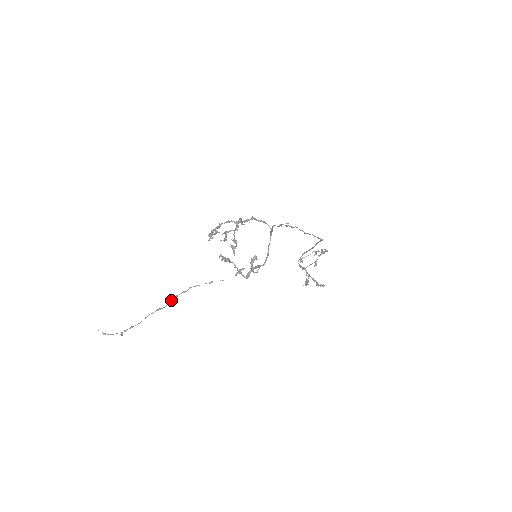
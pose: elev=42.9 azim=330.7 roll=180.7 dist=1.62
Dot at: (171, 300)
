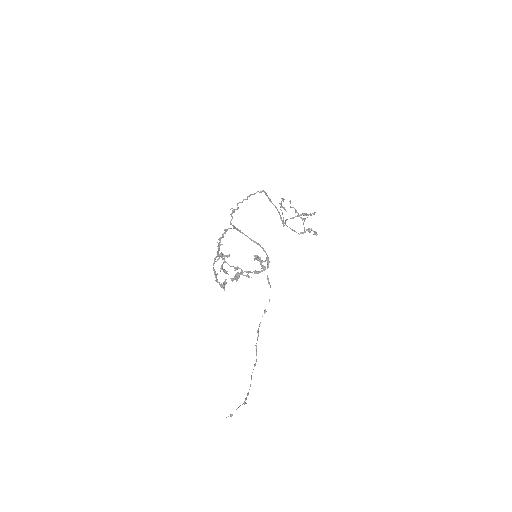
Dot at: occluded
